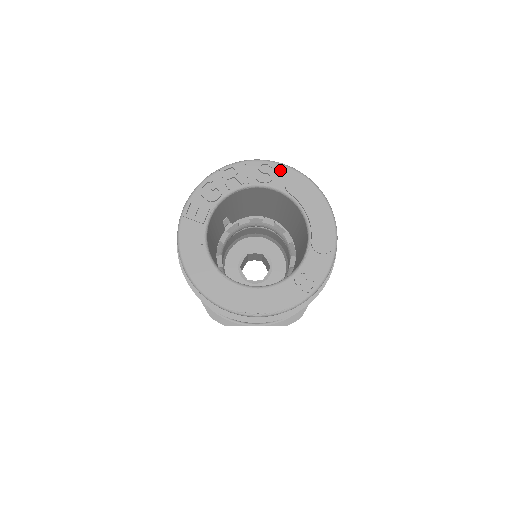
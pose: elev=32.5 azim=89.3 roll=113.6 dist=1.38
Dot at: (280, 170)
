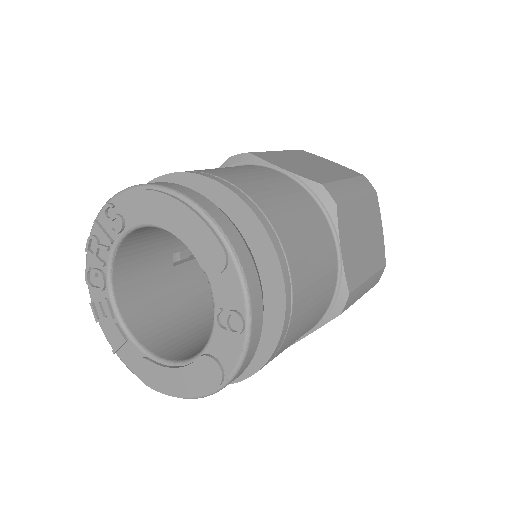
Dot at: (122, 202)
